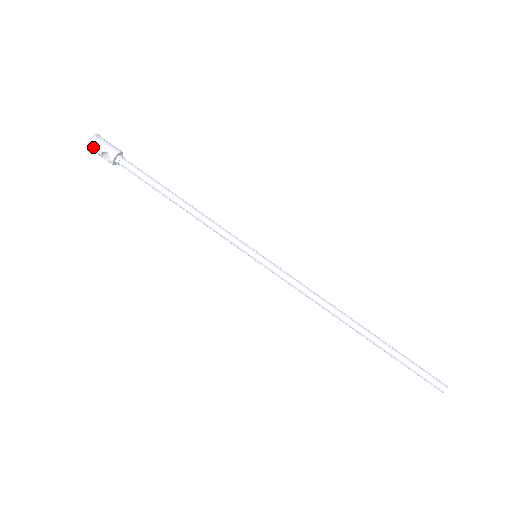
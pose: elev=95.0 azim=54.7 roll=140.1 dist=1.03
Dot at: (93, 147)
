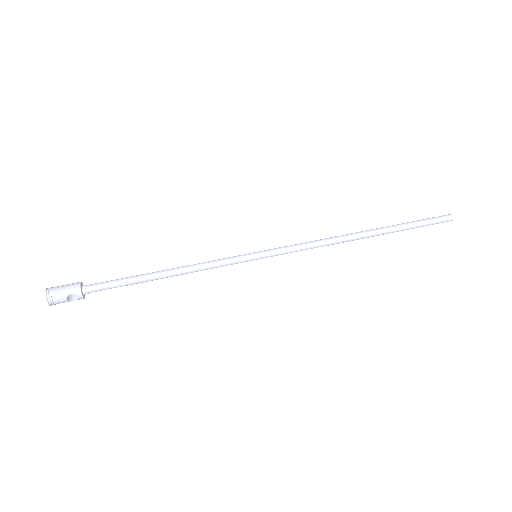
Dot at: (55, 301)
